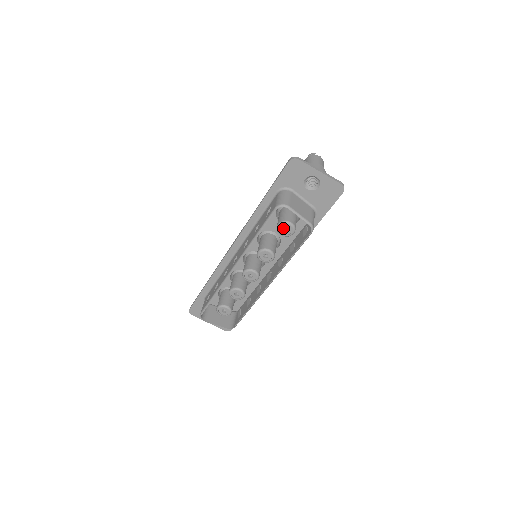
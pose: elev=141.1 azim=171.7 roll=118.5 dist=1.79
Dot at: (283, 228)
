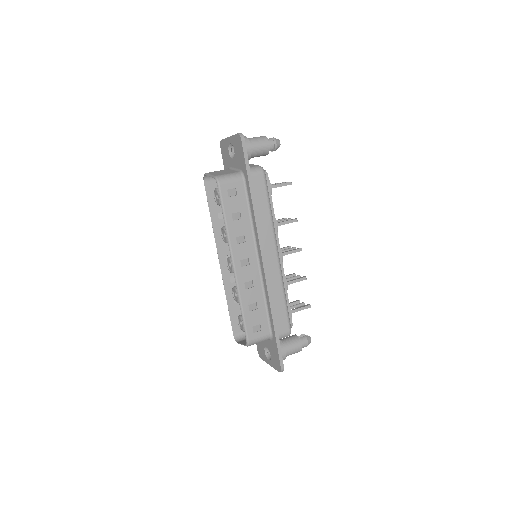
Dot at: occluded
